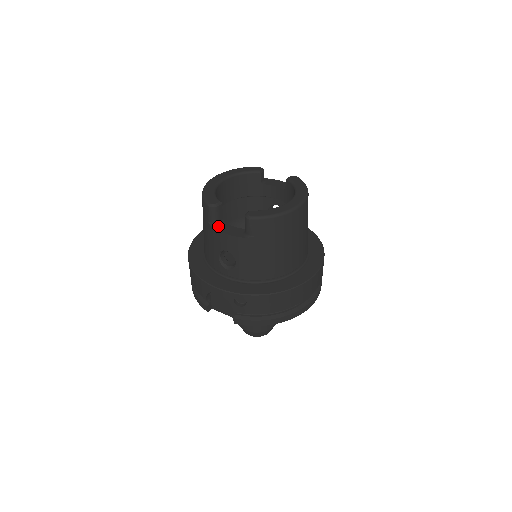
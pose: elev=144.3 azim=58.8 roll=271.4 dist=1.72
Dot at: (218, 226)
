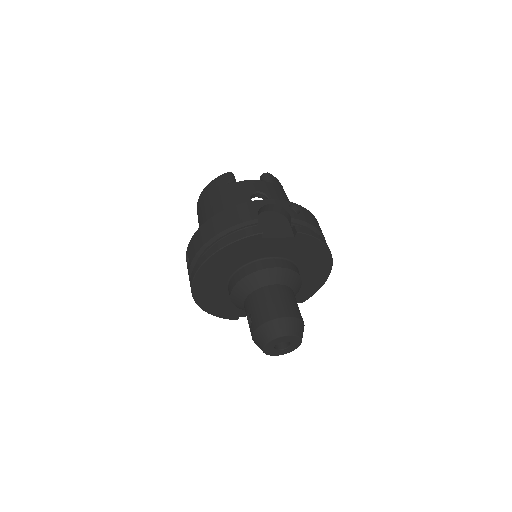
Dot at: occluded
